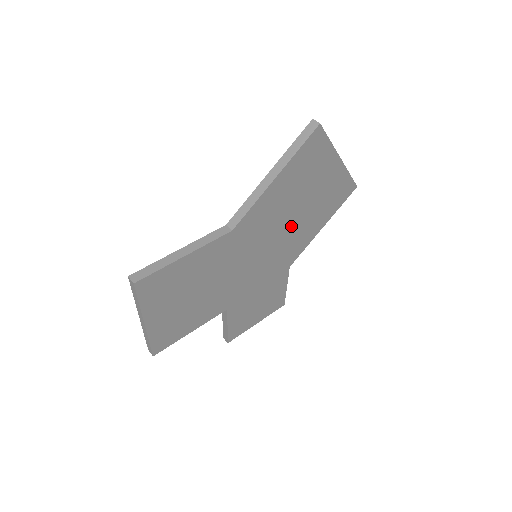
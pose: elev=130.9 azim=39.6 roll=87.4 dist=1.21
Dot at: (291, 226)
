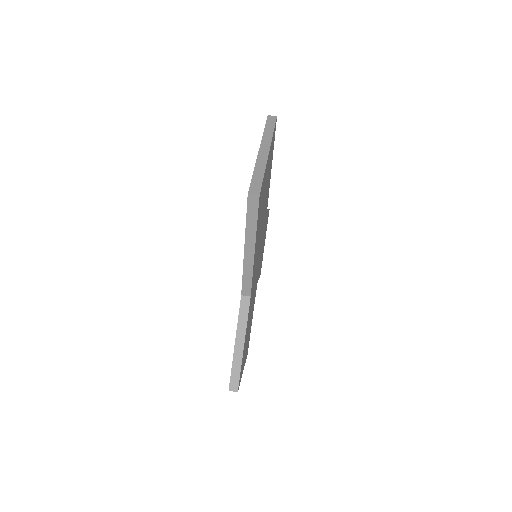
Dot at: (263, 217)
